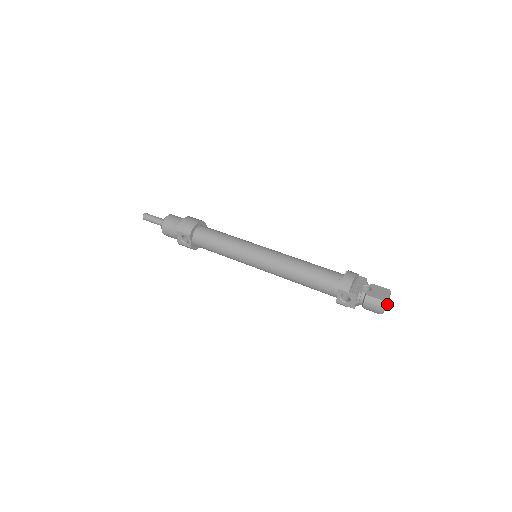
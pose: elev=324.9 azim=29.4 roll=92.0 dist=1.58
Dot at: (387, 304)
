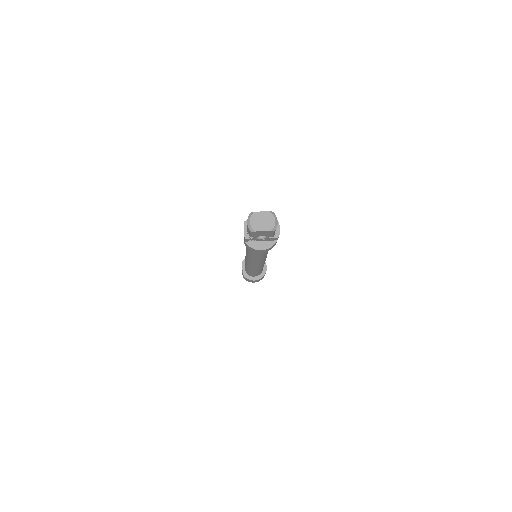
Dot at: (271, 229)
